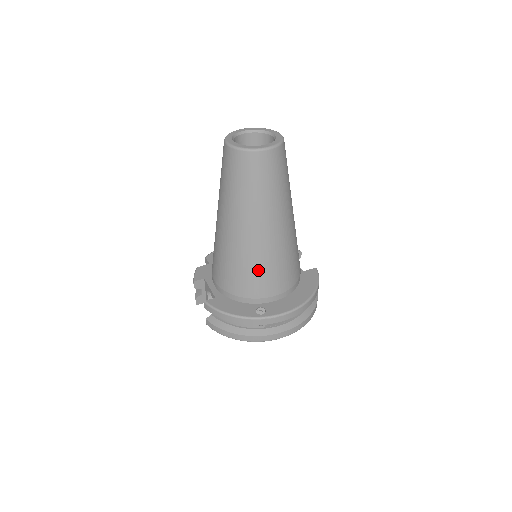
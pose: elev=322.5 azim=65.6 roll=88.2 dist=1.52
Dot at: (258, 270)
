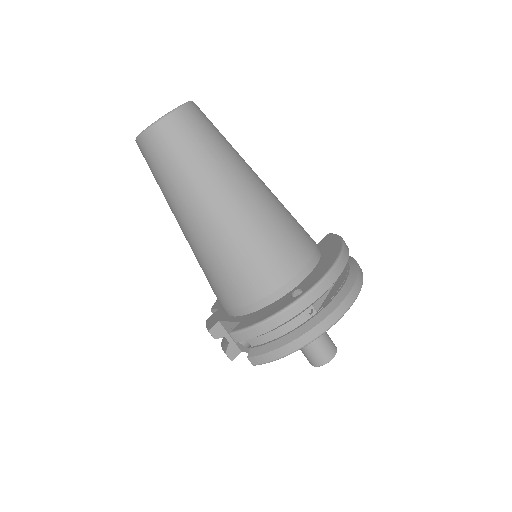
Dot at: (261, 248)
